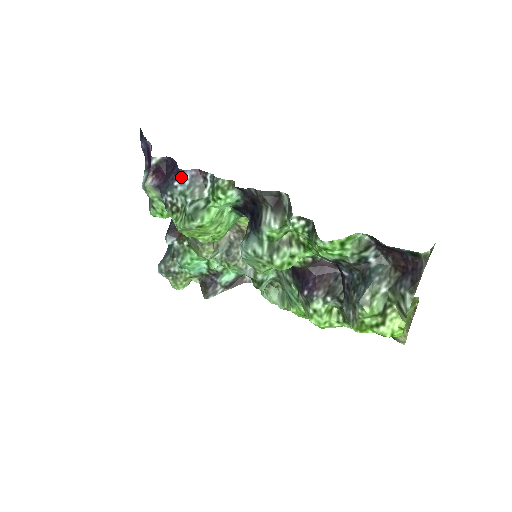
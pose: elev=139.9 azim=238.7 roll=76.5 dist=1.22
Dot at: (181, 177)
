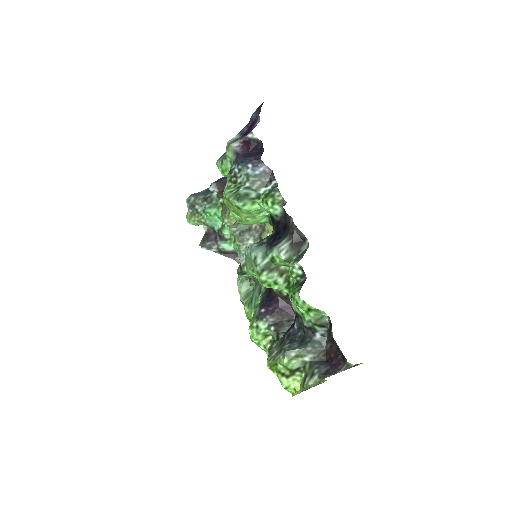
Dot at: (257, 165)
